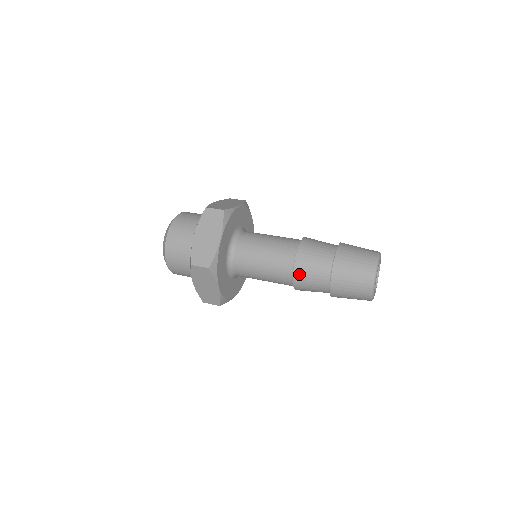
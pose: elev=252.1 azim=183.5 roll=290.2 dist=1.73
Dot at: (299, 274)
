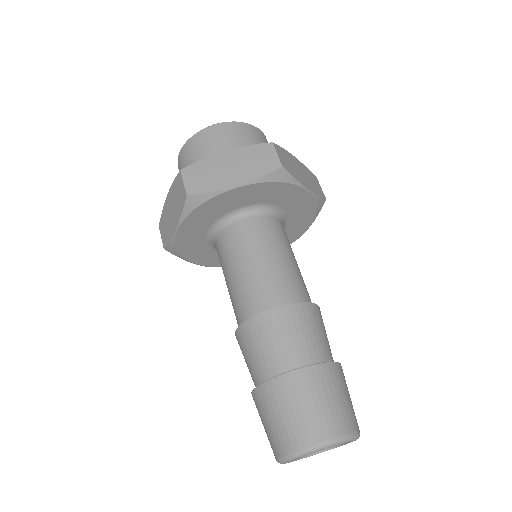
Dot at: occluded
